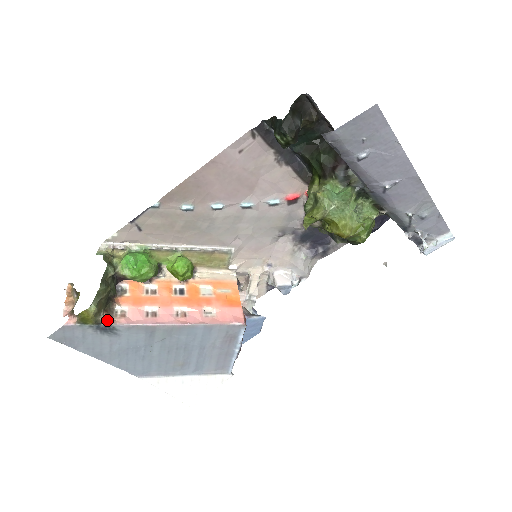
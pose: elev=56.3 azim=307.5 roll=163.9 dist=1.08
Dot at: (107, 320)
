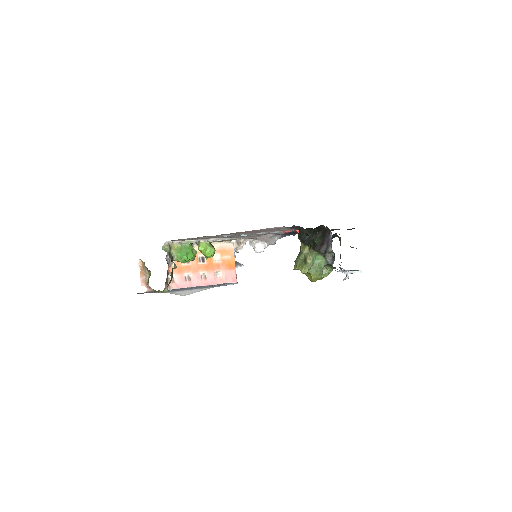
Dot at: occluded
